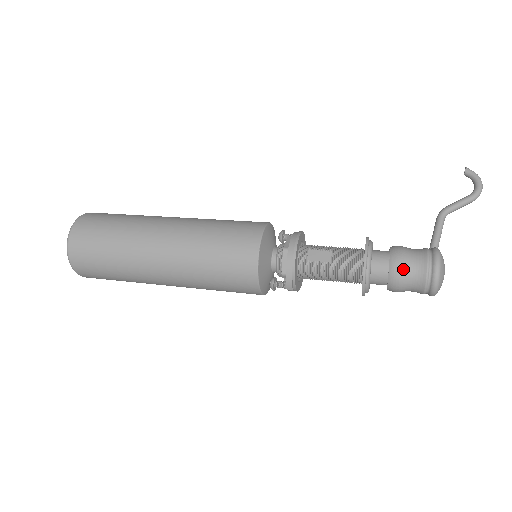
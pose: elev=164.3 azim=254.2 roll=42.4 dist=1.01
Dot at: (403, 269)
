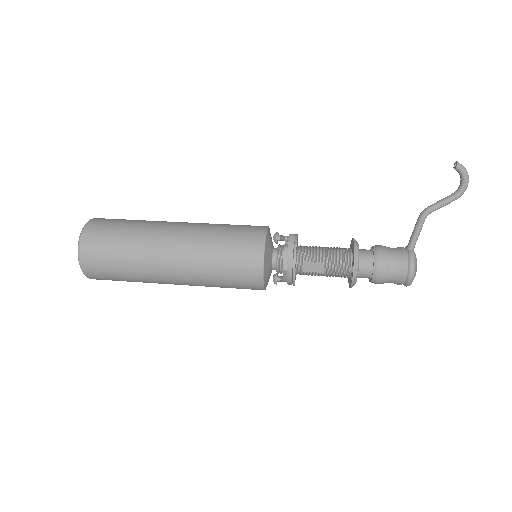
Dot at: (383, 281)
